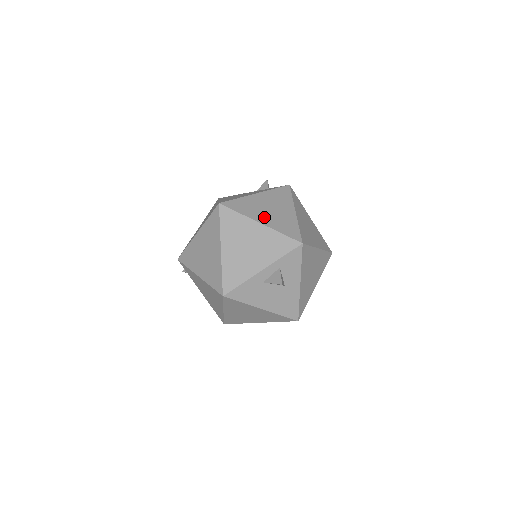
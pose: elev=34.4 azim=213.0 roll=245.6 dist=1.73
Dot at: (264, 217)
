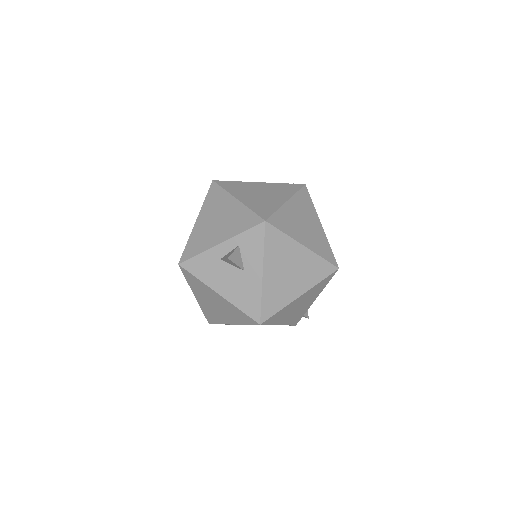
Dot at: (246, 196)
